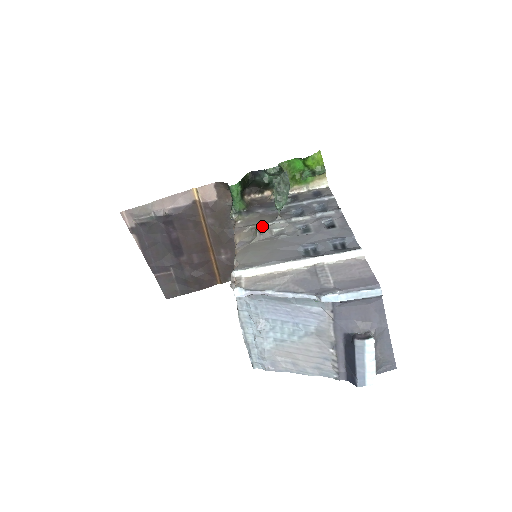
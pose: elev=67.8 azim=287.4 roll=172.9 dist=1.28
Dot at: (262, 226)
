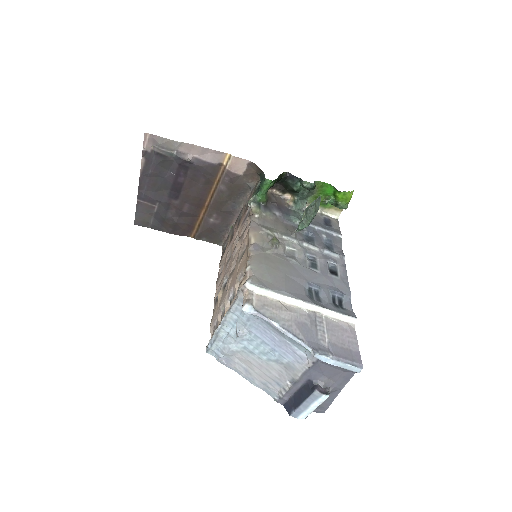
Dot at: (277, 236)
